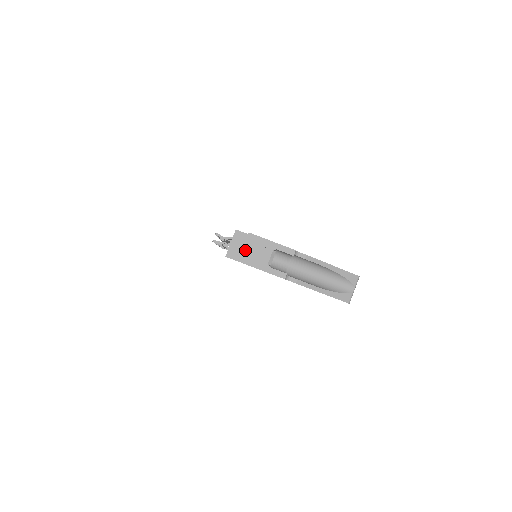
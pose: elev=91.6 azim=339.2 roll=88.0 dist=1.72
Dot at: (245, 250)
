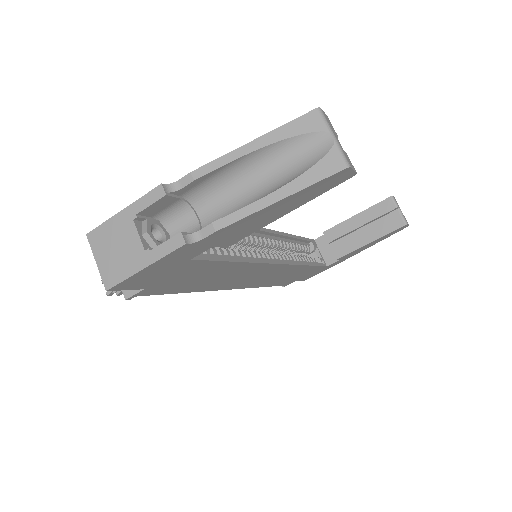
Dot at: (101, 264)
